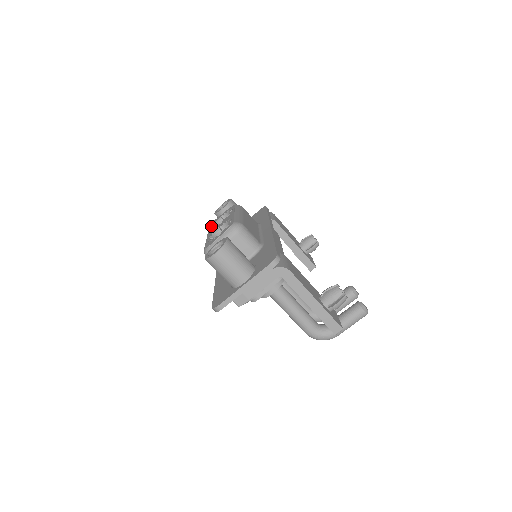
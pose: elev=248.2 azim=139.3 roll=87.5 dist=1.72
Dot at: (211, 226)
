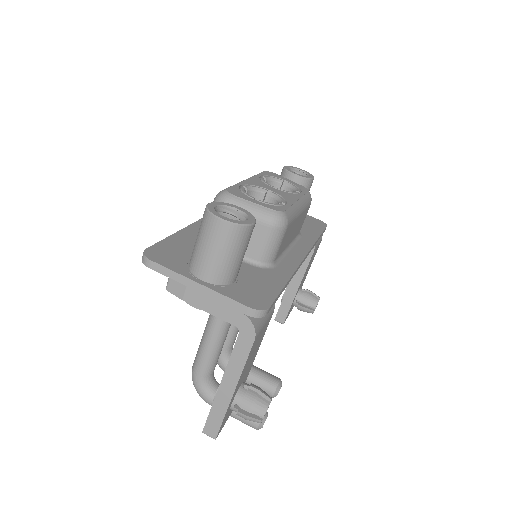
Dot at: (265, 174)
